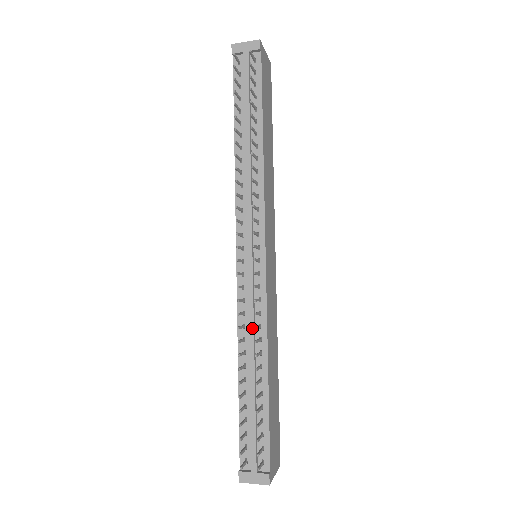
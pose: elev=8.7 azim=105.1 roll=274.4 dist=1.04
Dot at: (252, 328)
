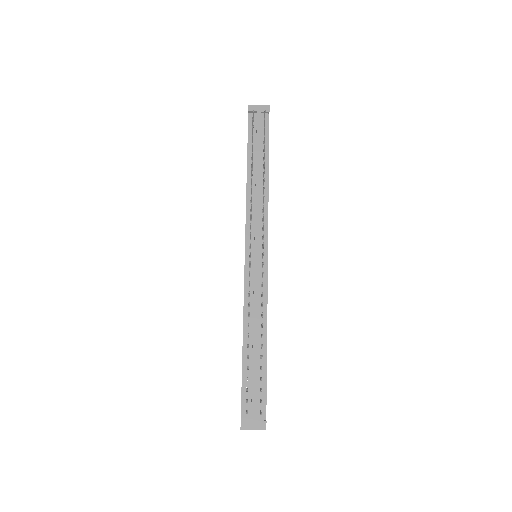
Dot at: (256, 306)
